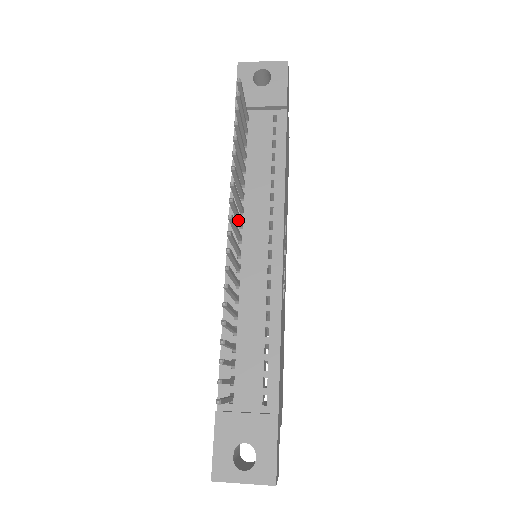
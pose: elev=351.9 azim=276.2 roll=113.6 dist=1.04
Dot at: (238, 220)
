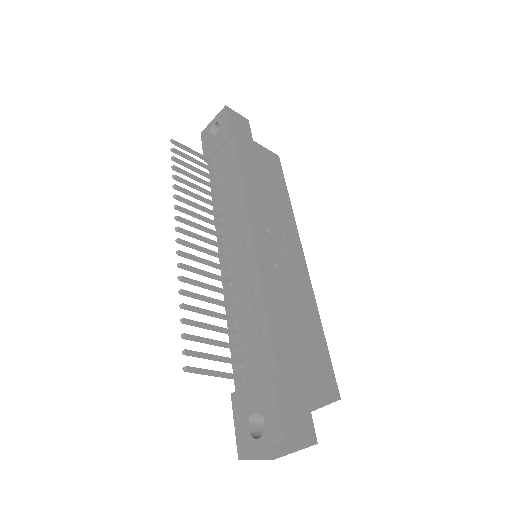
Dot at: (211, 233)
